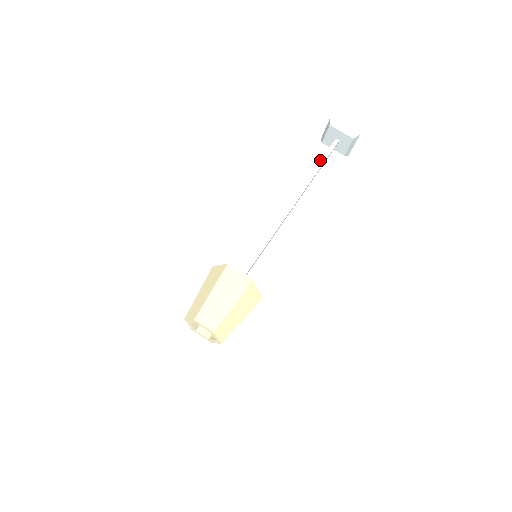
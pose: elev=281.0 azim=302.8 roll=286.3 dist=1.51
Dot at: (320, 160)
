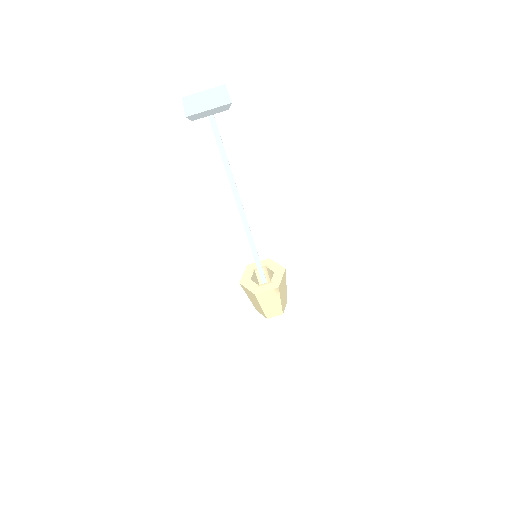
Dot at: occluded
